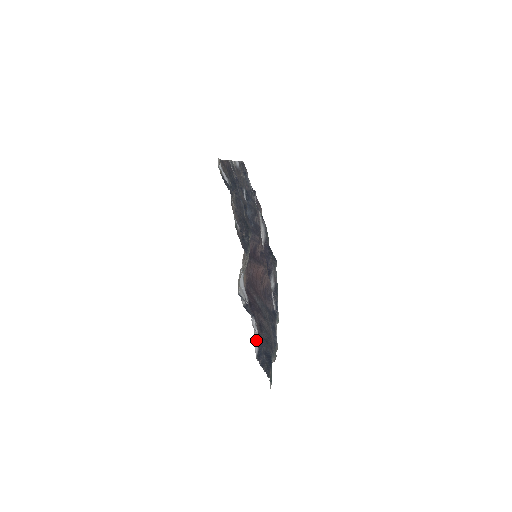
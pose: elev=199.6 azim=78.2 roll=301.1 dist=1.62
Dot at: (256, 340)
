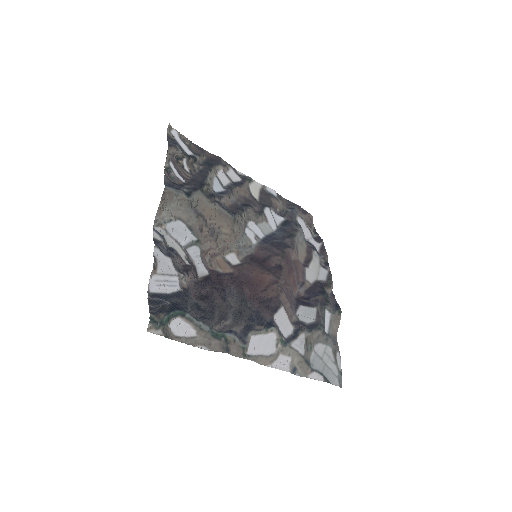
Dot at: (162, 280)
